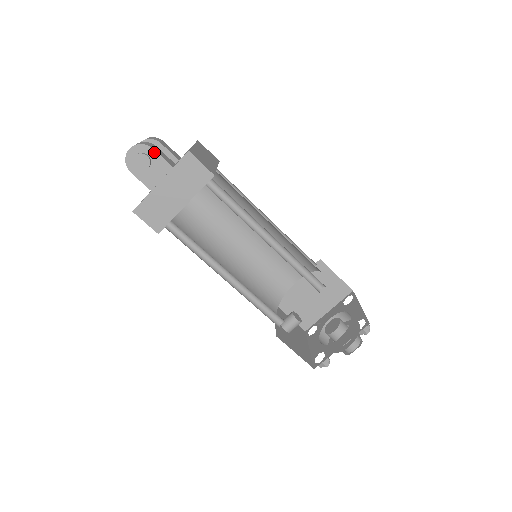
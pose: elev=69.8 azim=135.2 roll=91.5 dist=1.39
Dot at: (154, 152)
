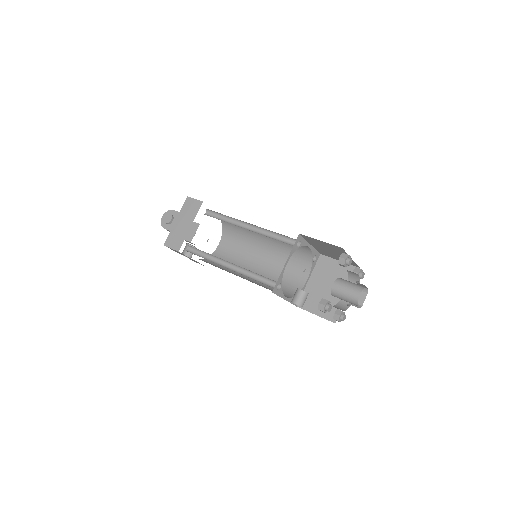
Dot at: (174, 211)
